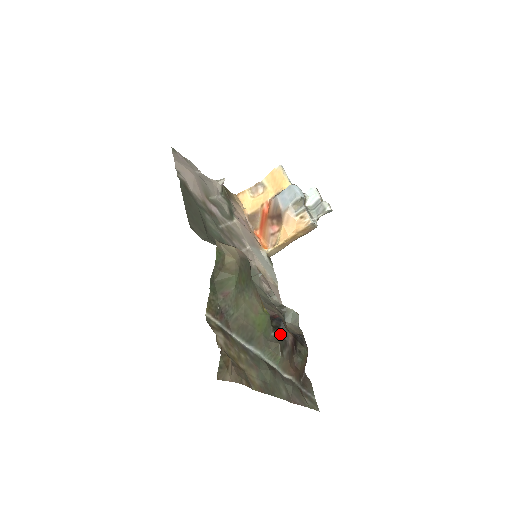
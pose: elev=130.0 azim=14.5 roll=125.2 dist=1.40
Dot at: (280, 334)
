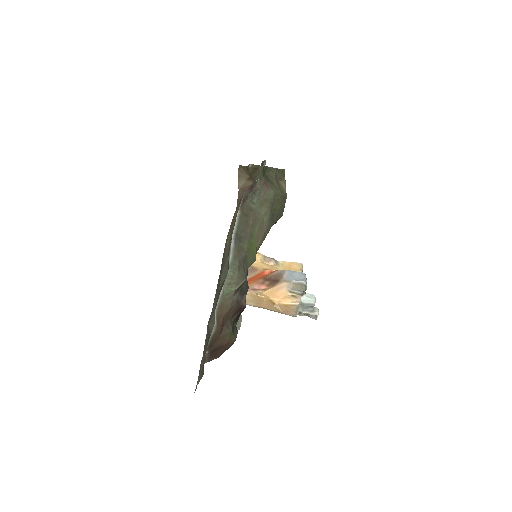
Dot at: (247, 283)
